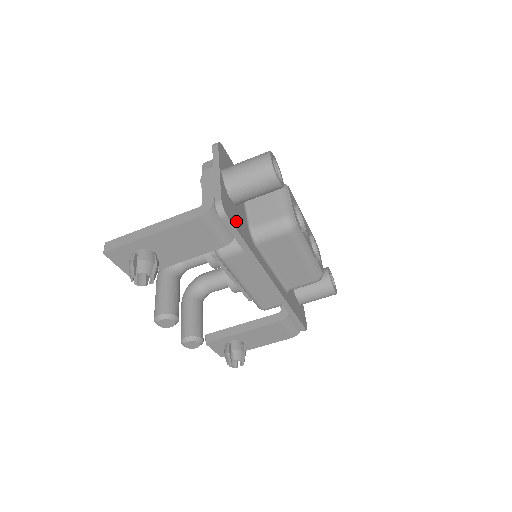
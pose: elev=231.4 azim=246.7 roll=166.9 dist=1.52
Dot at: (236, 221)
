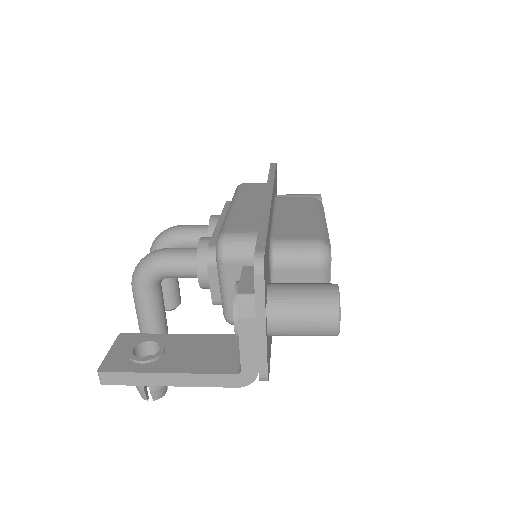
Dot at: occluded
